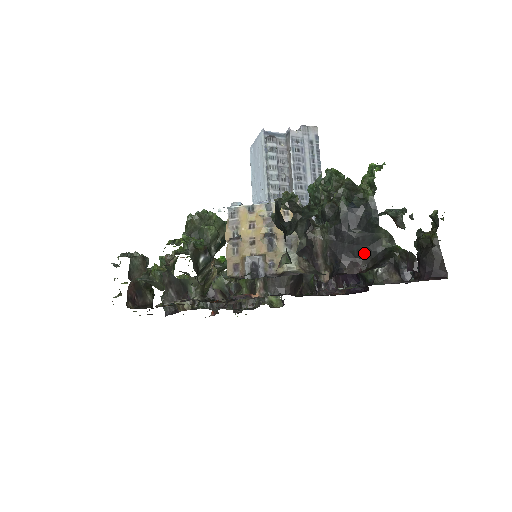
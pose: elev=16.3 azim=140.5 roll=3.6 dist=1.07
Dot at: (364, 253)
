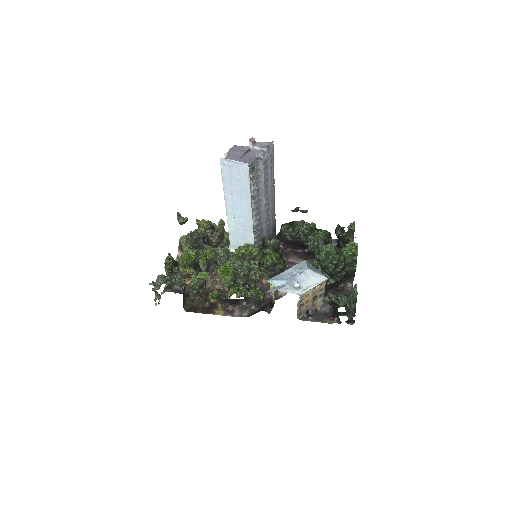
Dot at: (342, 281)
